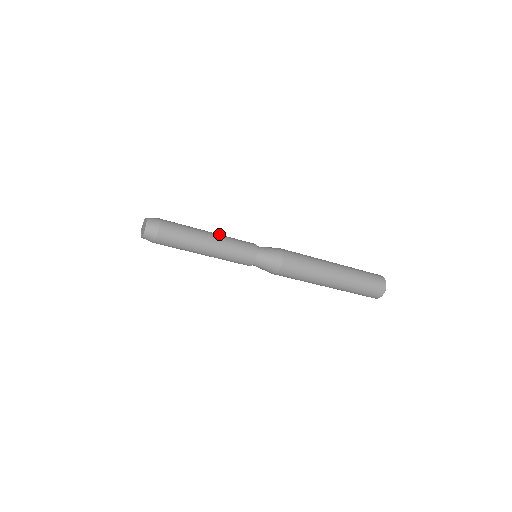
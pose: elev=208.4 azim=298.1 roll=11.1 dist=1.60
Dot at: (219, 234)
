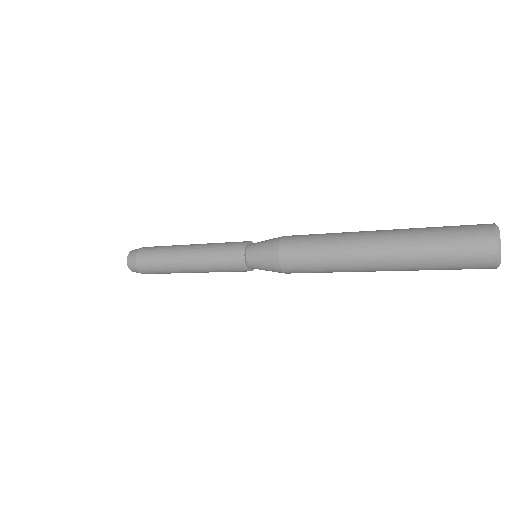
Dot at: occluded
